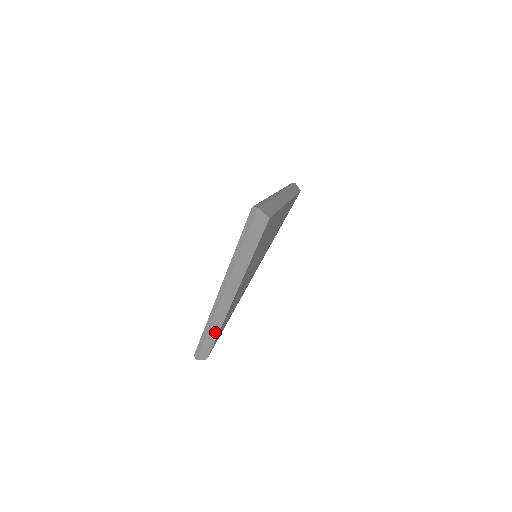
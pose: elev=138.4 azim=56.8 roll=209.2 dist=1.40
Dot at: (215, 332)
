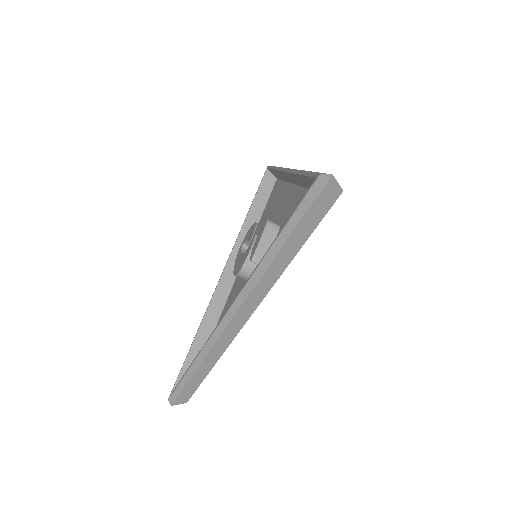
Dot at: (209, 365)
